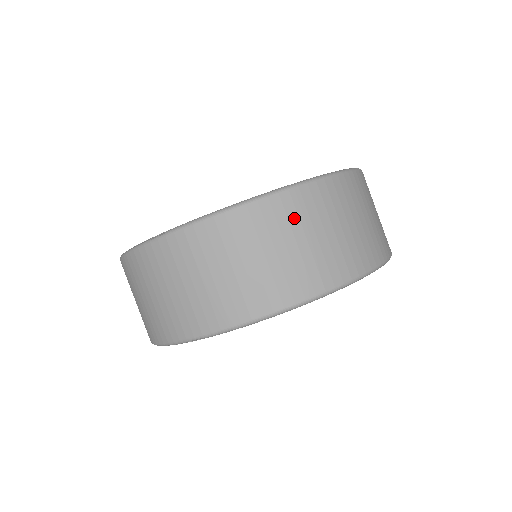
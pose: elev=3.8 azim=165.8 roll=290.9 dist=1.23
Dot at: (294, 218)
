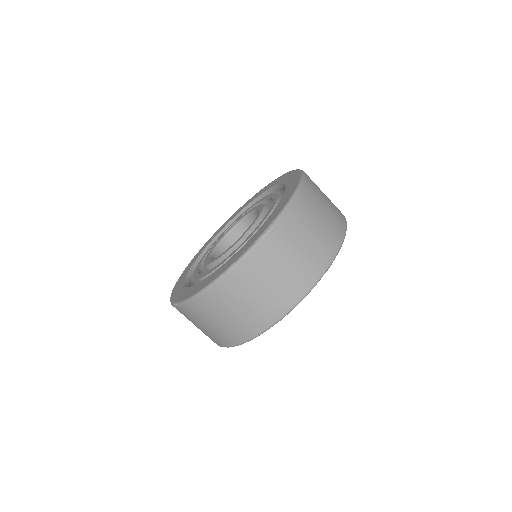
Dot at: (316, 187)
